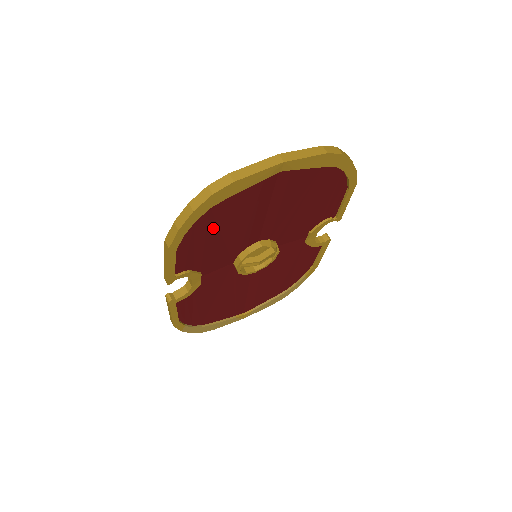
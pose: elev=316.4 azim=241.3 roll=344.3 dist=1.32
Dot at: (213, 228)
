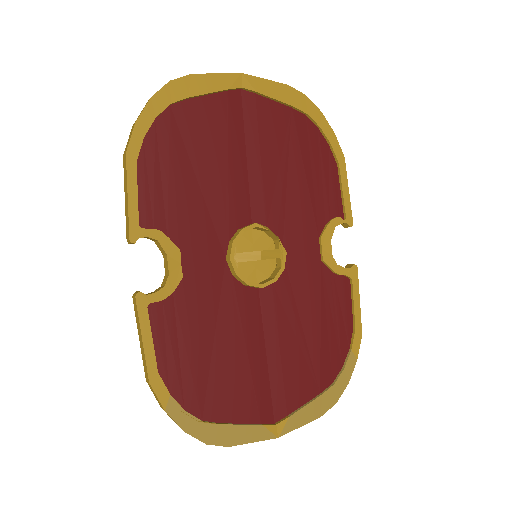
Dot at: (182, 154)
